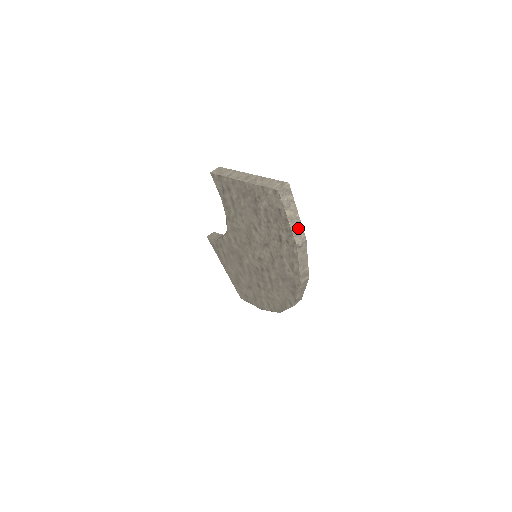
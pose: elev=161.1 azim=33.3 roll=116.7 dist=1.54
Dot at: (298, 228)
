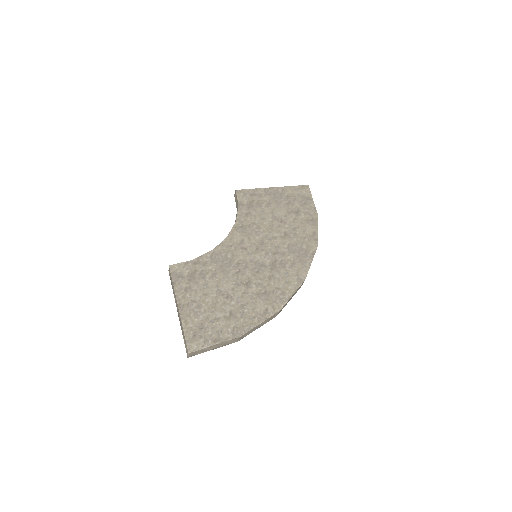
Dot at: (226, 343)
